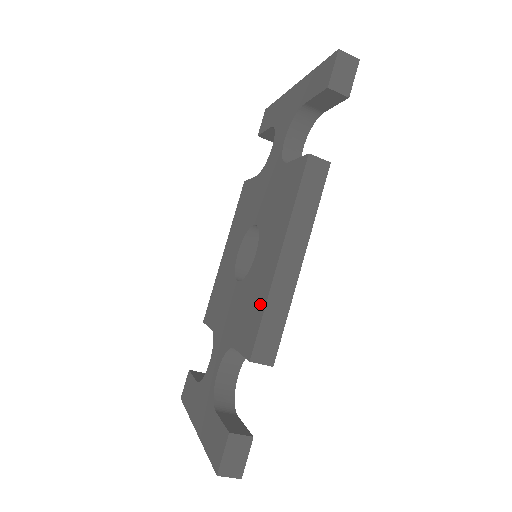
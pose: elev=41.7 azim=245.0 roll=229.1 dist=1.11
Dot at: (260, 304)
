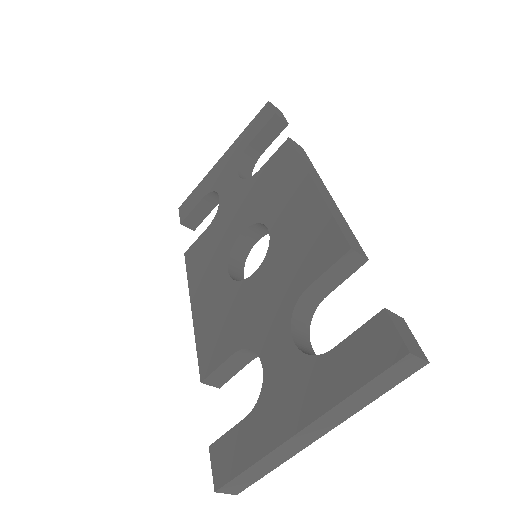
Dot at: (320, 221)
